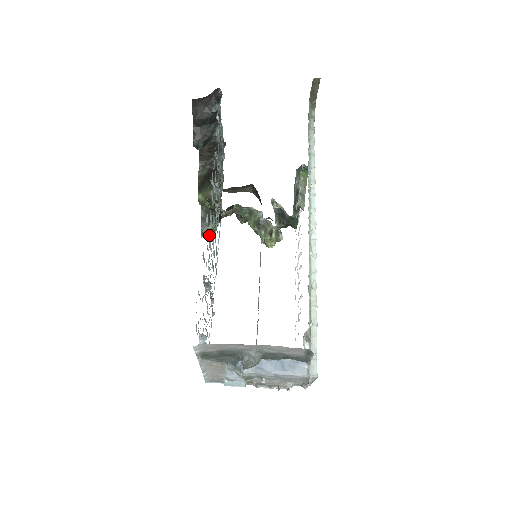
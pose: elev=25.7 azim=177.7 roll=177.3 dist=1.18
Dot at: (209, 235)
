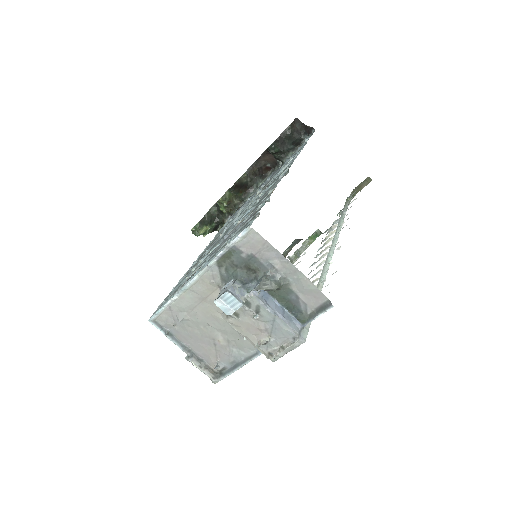
Dot at: occluded
